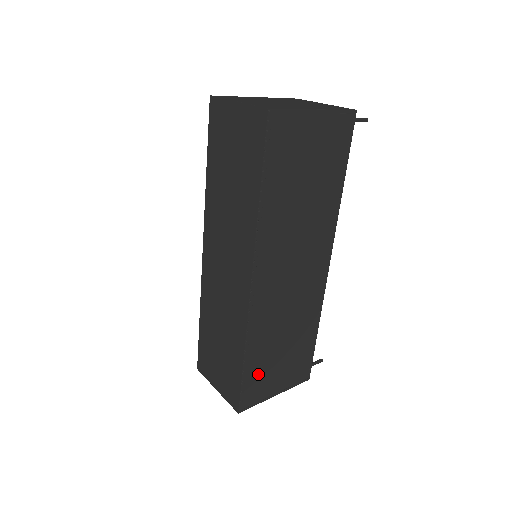
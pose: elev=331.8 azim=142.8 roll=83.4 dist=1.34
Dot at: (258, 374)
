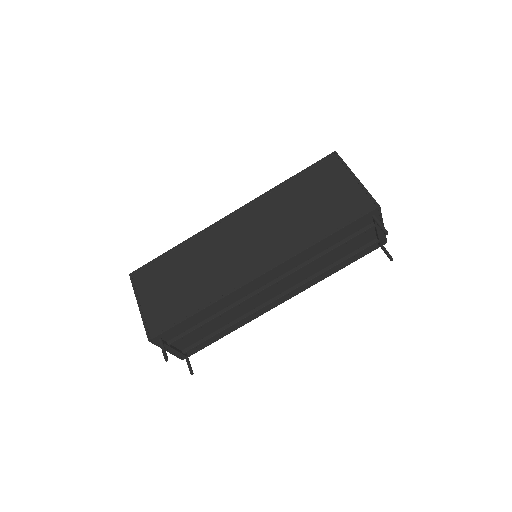
Dot at: (161, 271)
